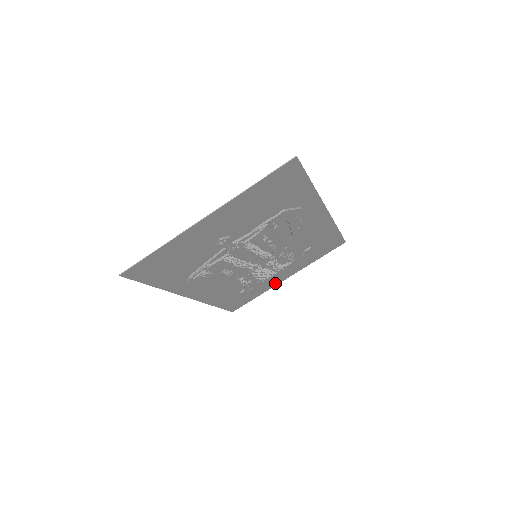
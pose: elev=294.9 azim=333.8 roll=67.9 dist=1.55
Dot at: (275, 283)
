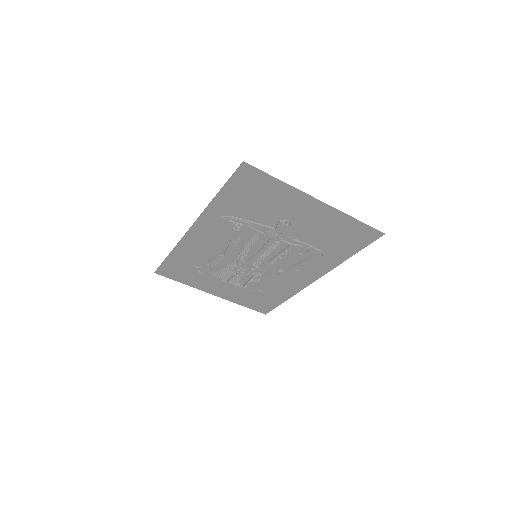
Dot at: (205, 288)
